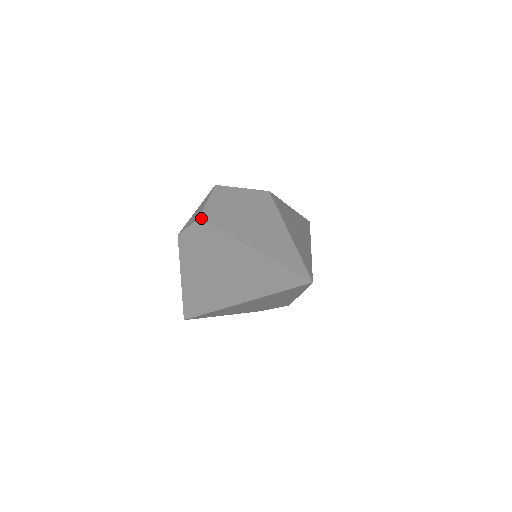
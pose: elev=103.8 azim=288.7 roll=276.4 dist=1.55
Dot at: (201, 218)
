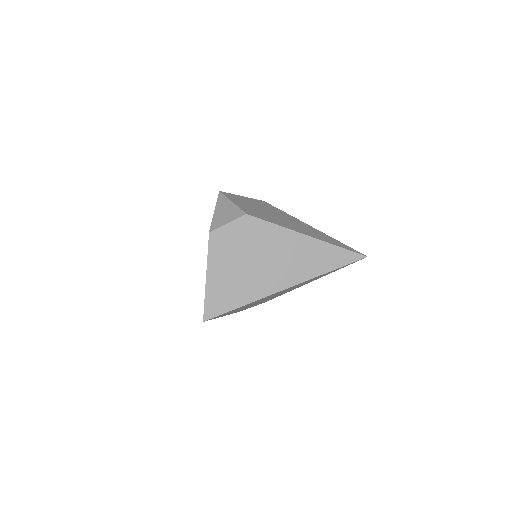
Dot at: (248, 214)
